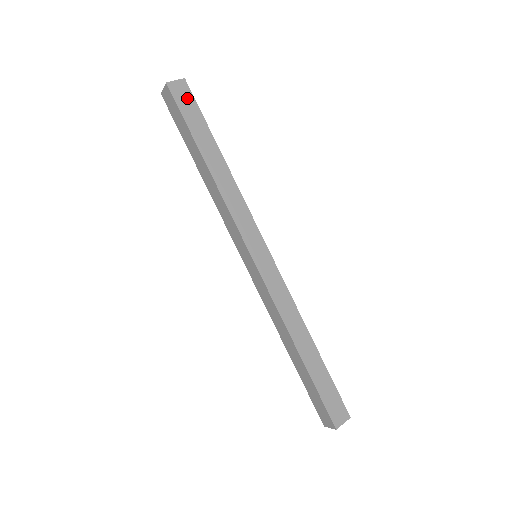
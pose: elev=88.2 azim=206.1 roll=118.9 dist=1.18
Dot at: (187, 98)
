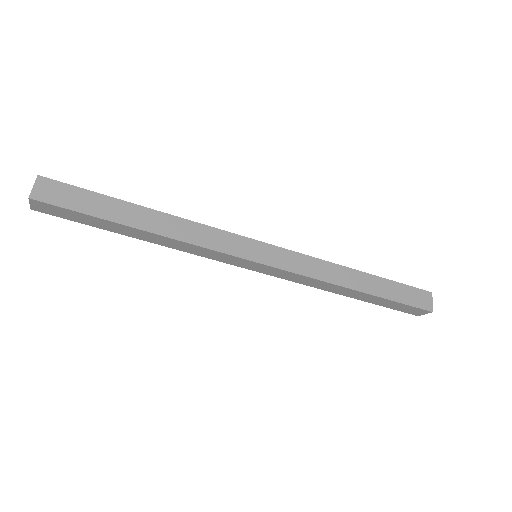
Dot at: (56, 210)
